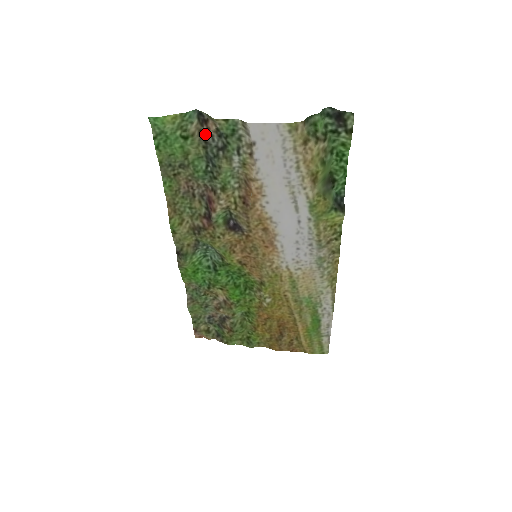
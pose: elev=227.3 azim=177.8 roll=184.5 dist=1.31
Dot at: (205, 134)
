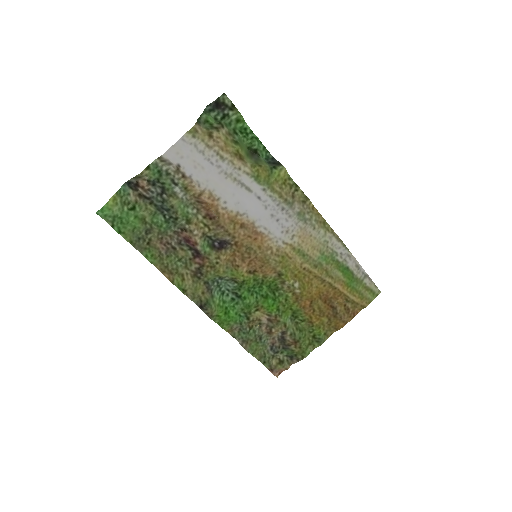
Dot at: (144, 193)
